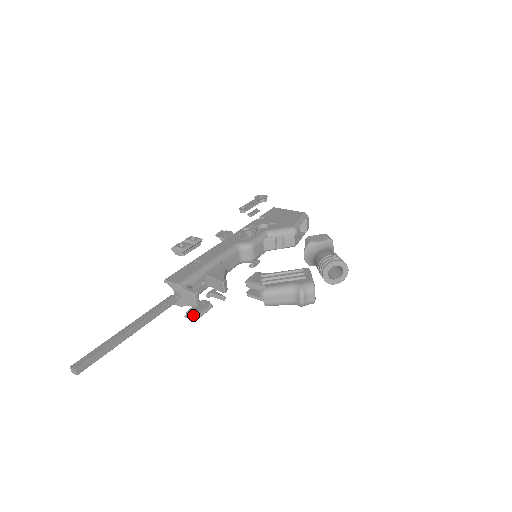
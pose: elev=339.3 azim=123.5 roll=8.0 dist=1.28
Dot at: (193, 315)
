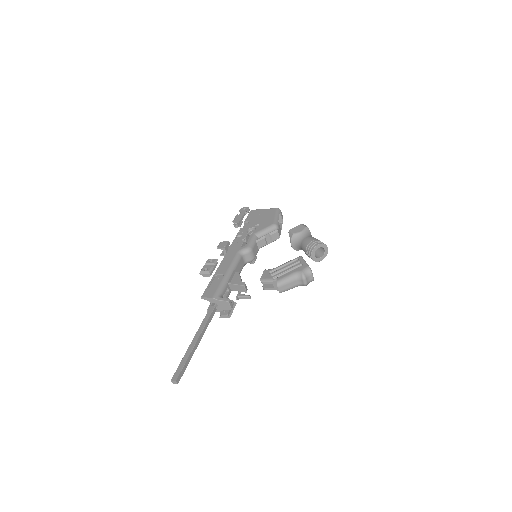
Dot at: (226, 315)
